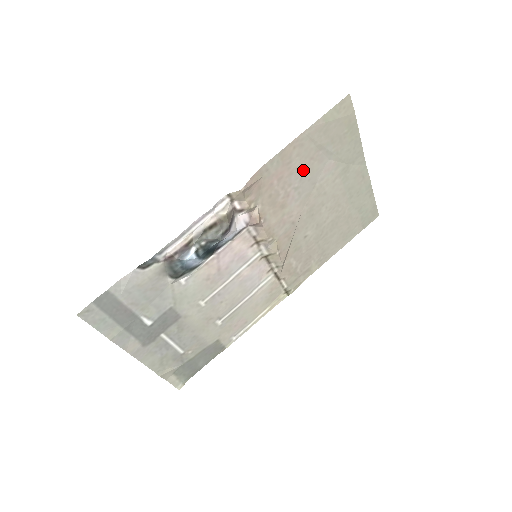
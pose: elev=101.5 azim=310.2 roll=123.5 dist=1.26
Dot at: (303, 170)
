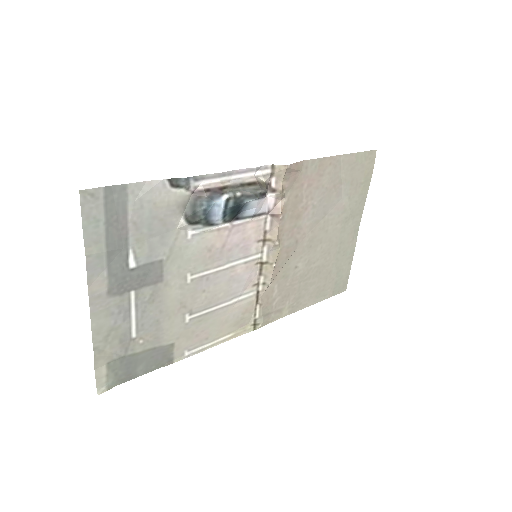
Dot at: (325, 192)
